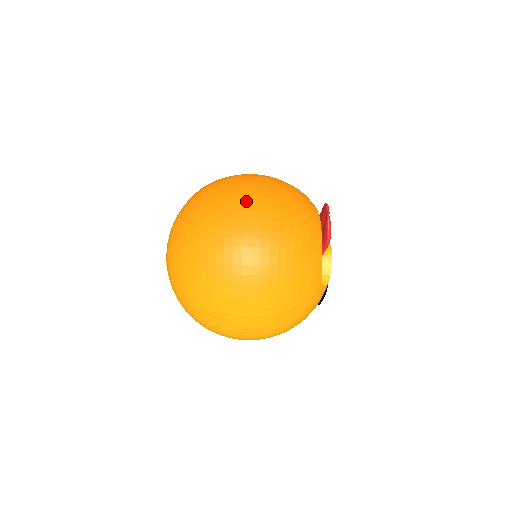
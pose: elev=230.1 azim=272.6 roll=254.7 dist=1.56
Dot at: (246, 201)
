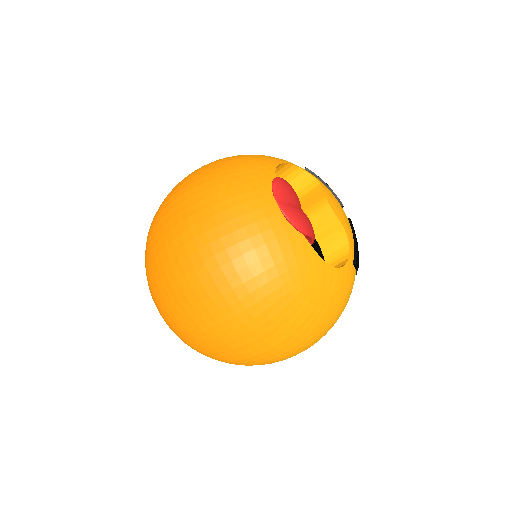
Dot at: (181, 258)
